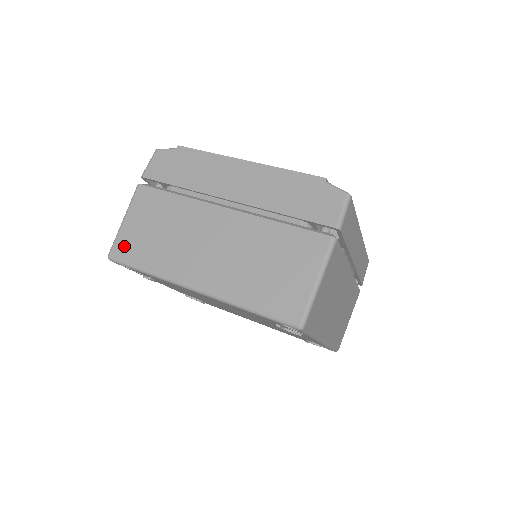
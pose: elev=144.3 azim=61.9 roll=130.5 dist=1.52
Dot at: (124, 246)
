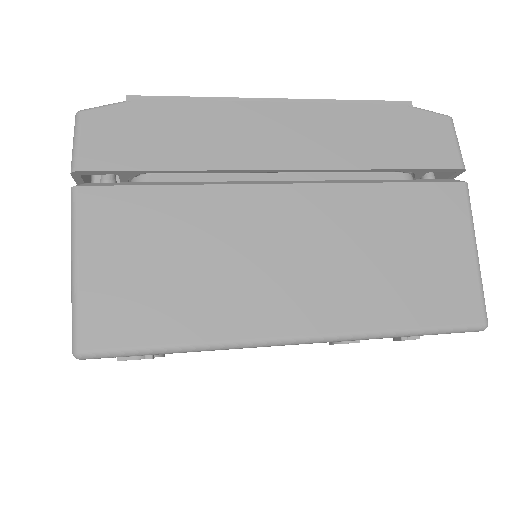
Dot at: (106, 318)
